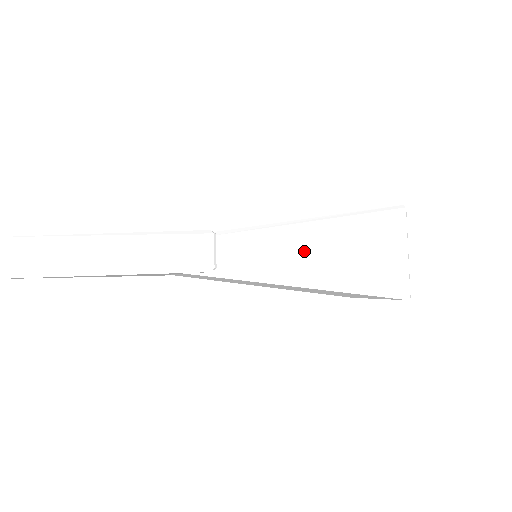
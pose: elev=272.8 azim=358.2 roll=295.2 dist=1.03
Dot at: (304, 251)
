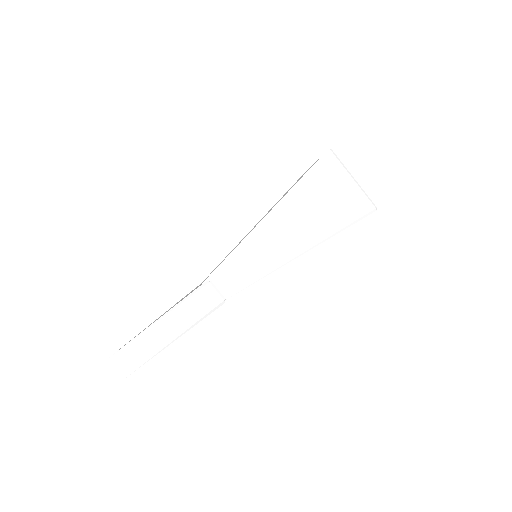
Dot at: (279, 236)
